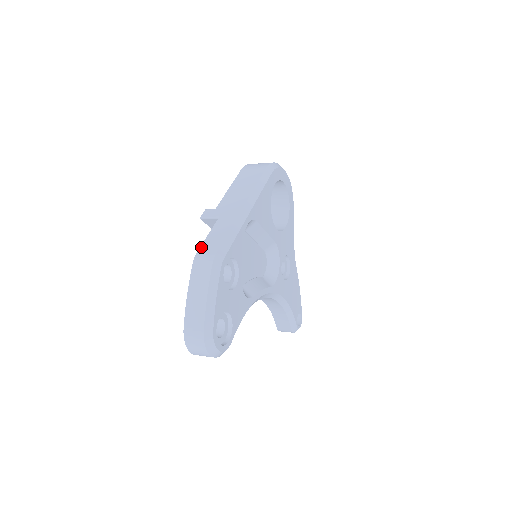
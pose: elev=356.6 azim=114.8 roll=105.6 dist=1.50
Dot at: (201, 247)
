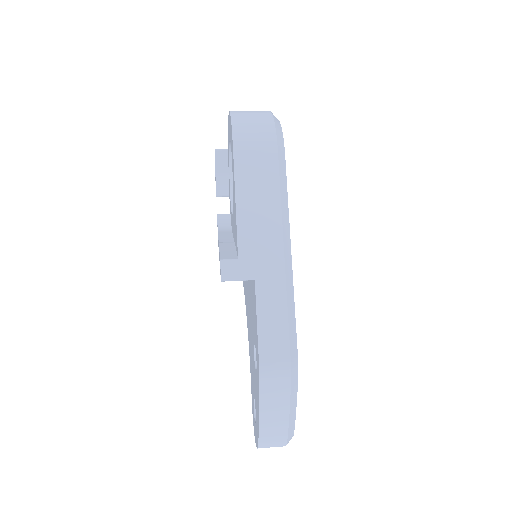
Dot at: (260, 350)
